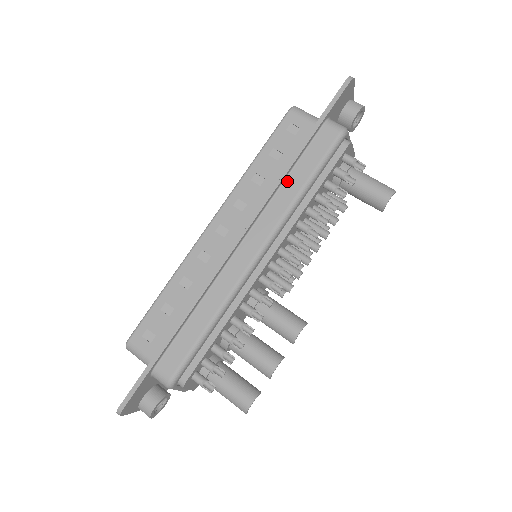
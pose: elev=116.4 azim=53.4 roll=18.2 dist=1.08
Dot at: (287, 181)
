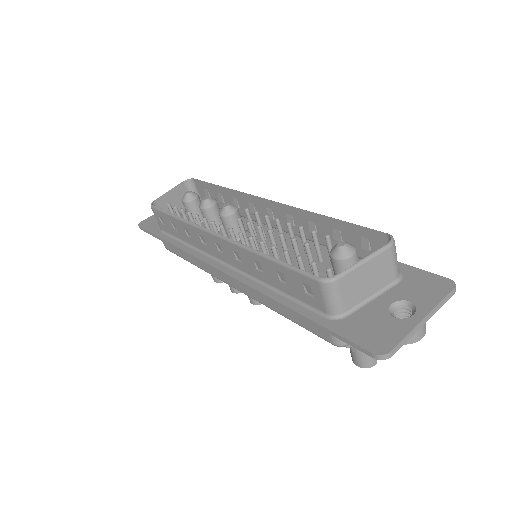
Dot at: occluded
